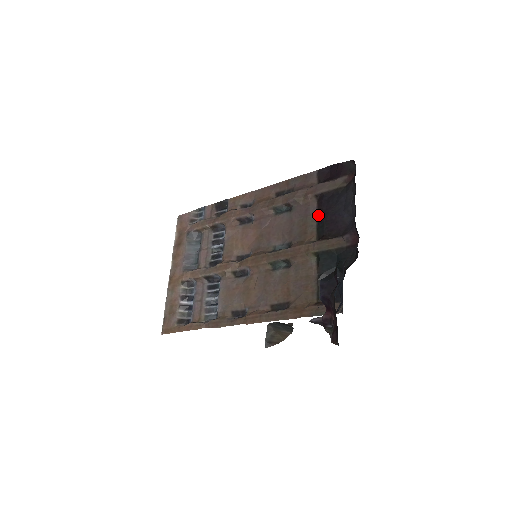
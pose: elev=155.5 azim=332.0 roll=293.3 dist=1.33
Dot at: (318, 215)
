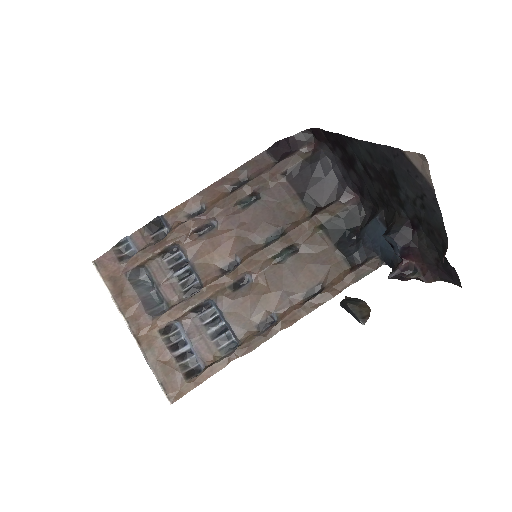
Dot at: (296, 191)
